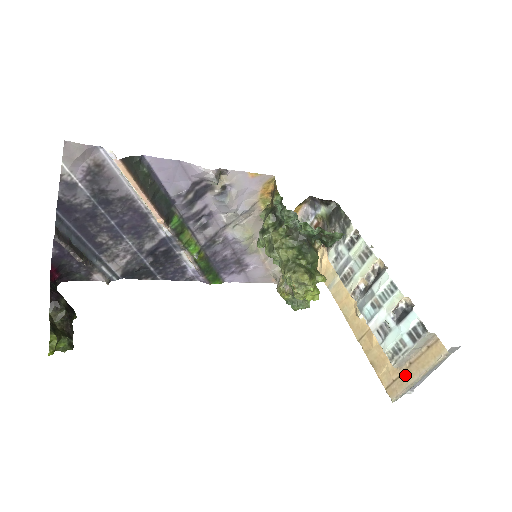
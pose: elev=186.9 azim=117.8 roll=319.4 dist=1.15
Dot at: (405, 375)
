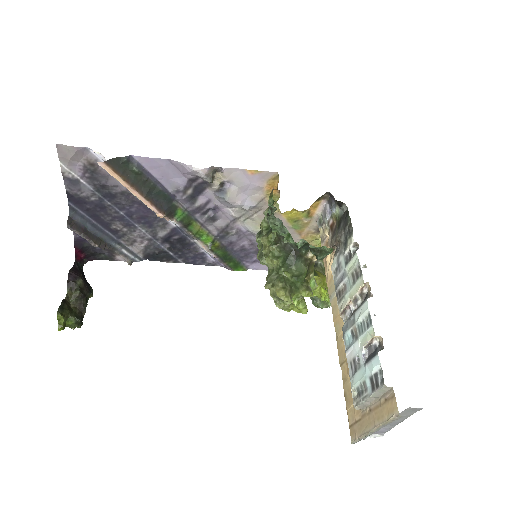
Dot at: (364, 420)
